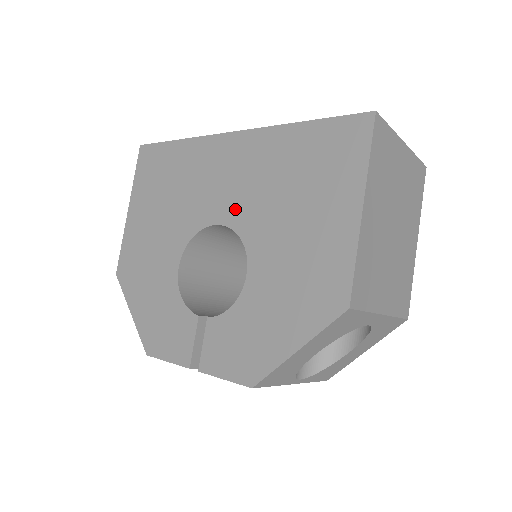
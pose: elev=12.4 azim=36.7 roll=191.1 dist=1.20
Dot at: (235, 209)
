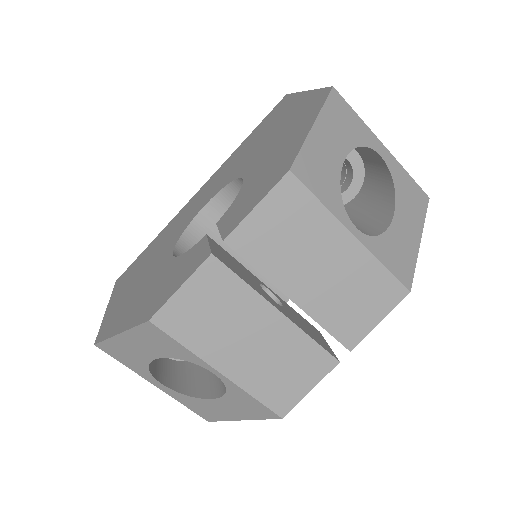
Dot at: (215, 189)
